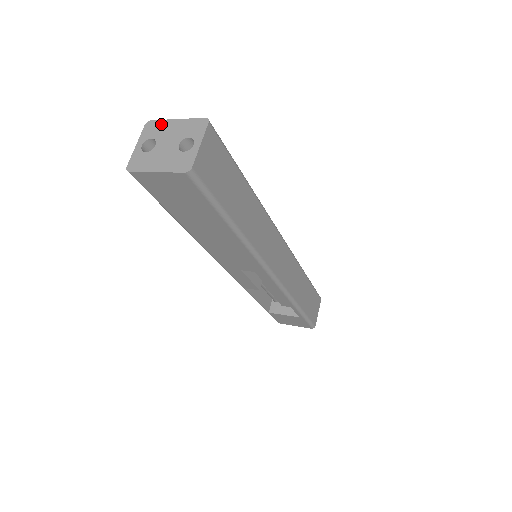
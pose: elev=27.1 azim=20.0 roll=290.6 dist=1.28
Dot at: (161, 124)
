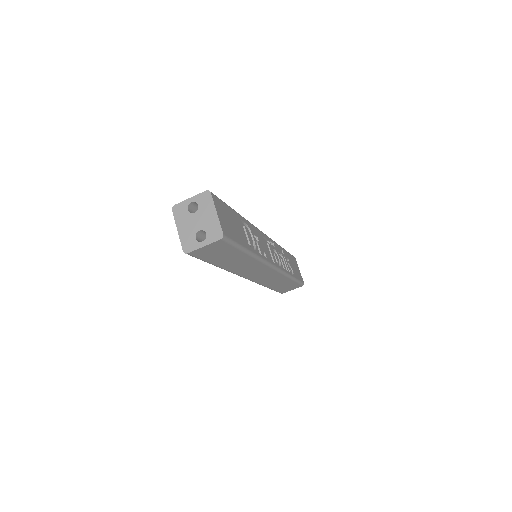
Dot at: (210, 203)
